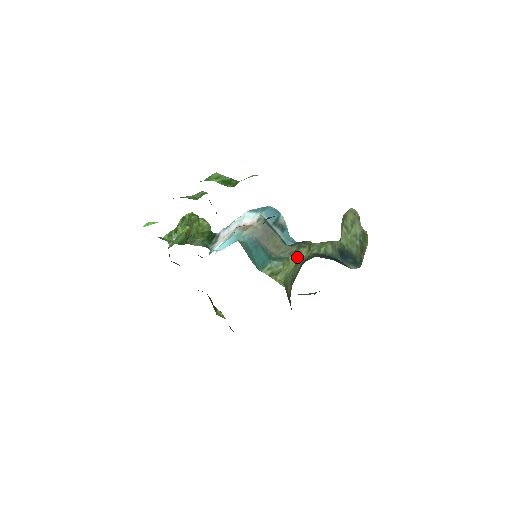
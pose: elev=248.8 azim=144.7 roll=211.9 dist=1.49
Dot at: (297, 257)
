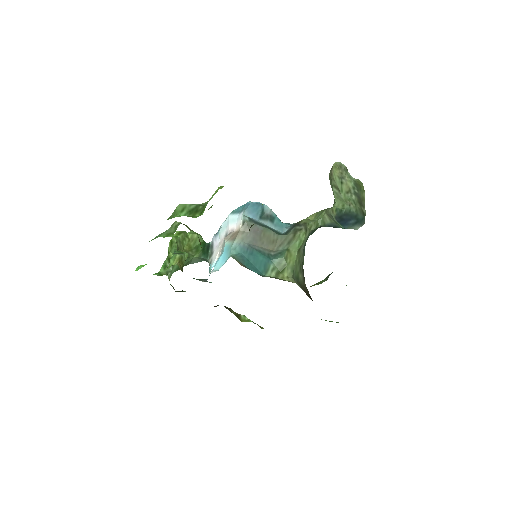
Dot at: (296, 244)
